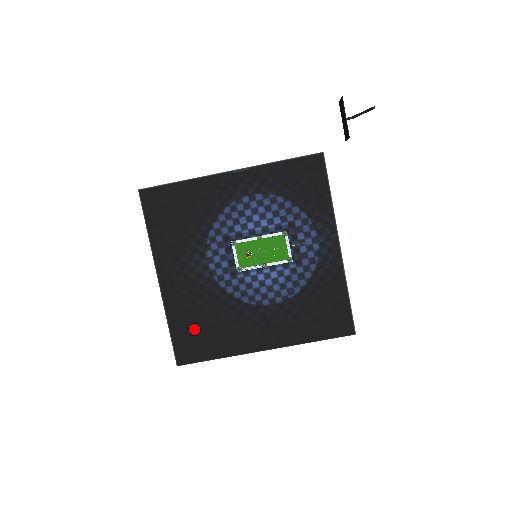
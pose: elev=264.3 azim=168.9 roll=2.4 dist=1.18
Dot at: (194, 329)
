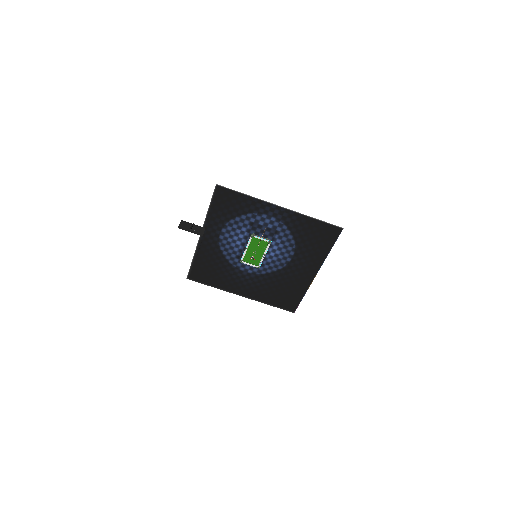
Dot at: (279, 296)
